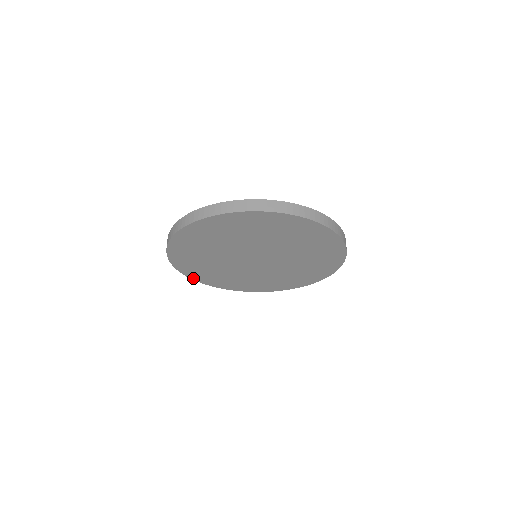
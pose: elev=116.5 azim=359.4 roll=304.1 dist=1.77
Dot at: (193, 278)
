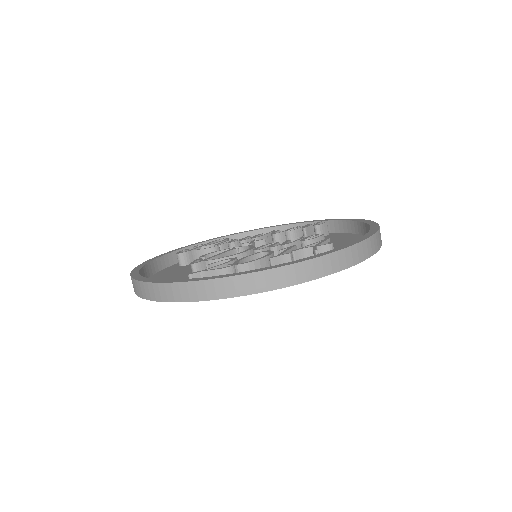
Dot at: occluded
